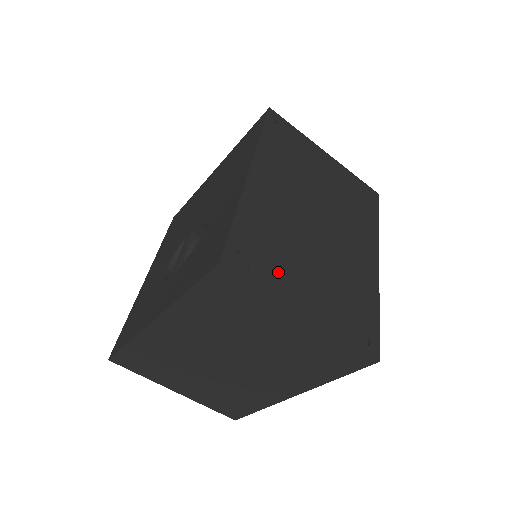
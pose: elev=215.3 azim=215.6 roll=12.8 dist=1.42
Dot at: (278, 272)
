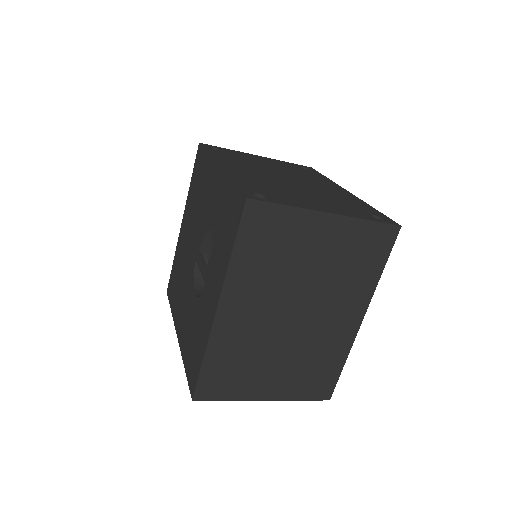
Dot at: (289, 199)
